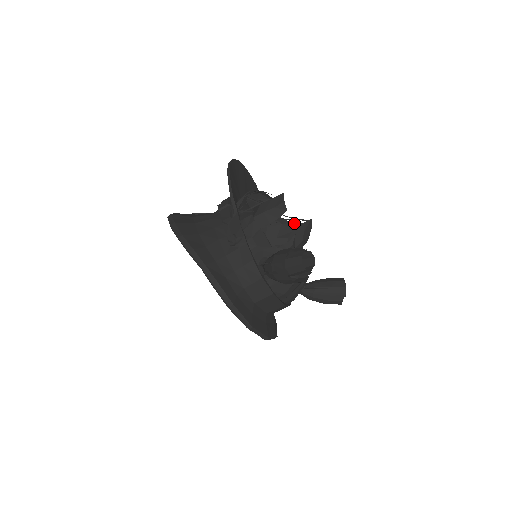
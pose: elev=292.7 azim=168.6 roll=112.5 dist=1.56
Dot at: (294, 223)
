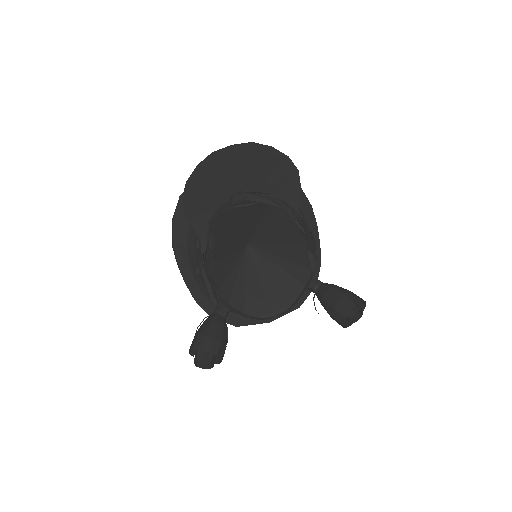
Dot at: (303, 226)
